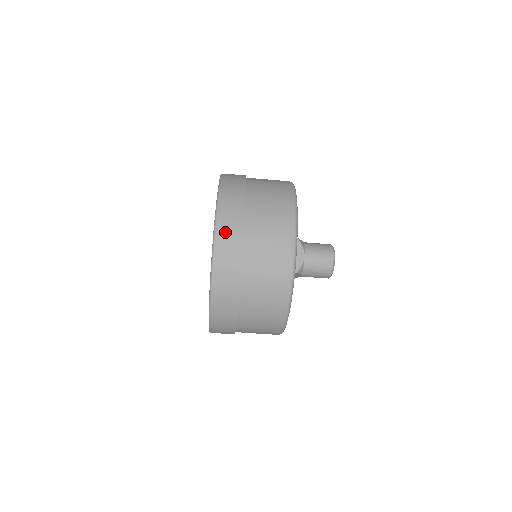
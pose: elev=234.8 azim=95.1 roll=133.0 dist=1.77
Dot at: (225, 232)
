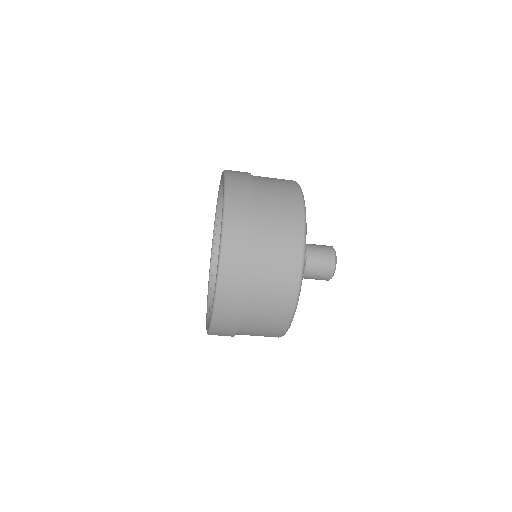
Dot at: (235, 209)
